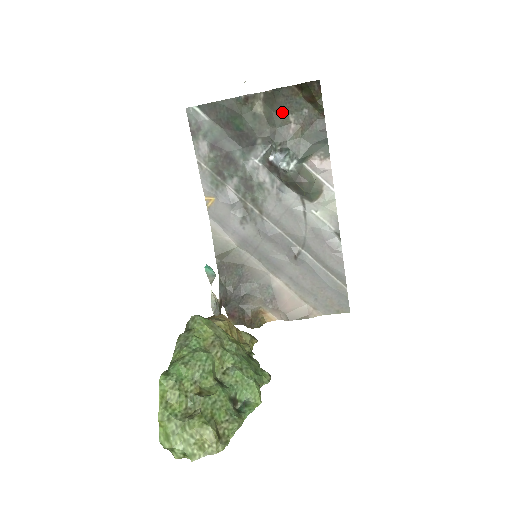
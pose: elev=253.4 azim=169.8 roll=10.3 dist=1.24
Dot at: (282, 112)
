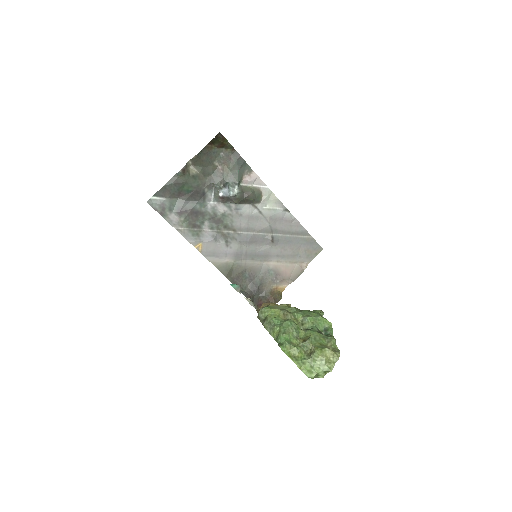
Dot at: (209, 164)
